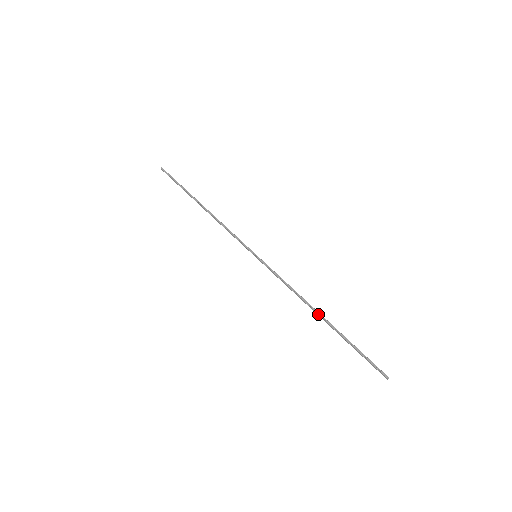
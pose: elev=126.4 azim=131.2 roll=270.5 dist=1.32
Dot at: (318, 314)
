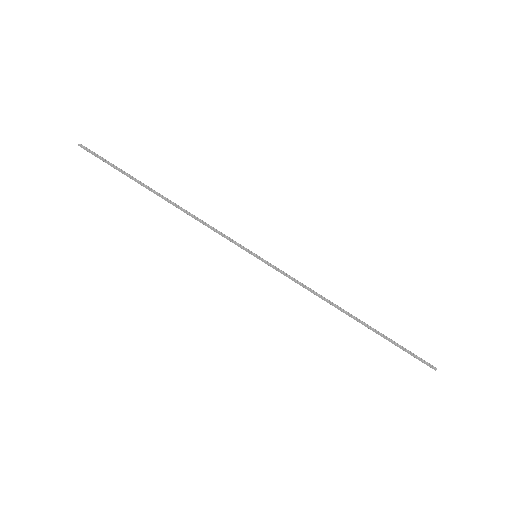
Dot at: (349, 314)
